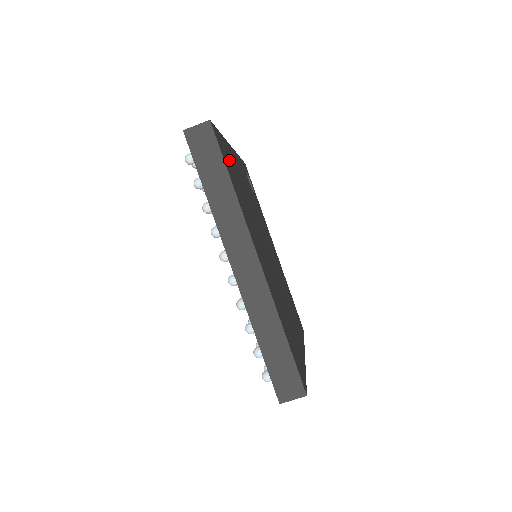
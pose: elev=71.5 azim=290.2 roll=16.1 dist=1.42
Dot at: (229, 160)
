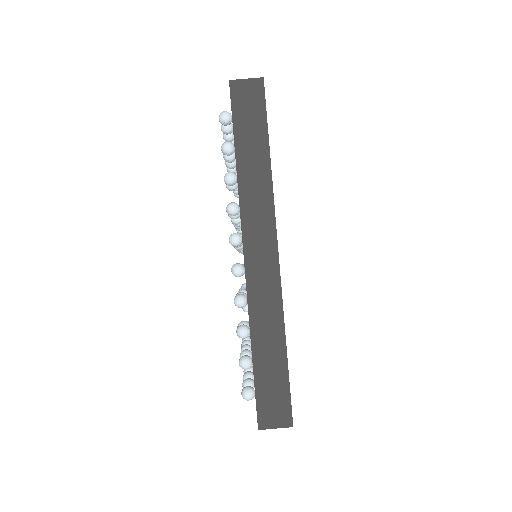
Dot at: occluded
